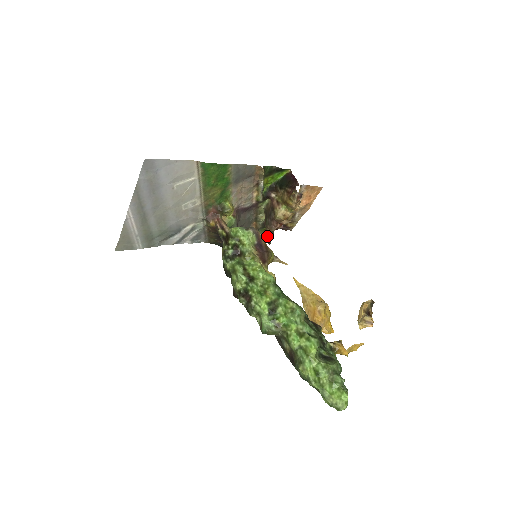
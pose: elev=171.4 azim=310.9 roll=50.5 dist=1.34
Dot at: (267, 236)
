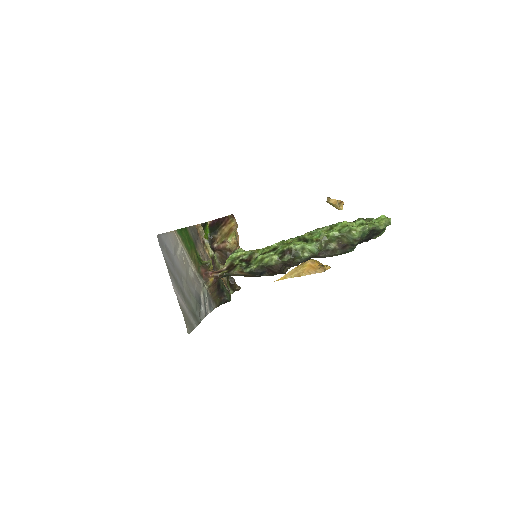
Dot at: (234, 286)
